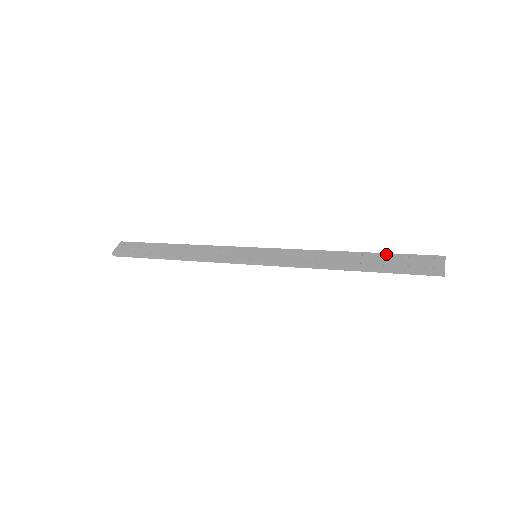
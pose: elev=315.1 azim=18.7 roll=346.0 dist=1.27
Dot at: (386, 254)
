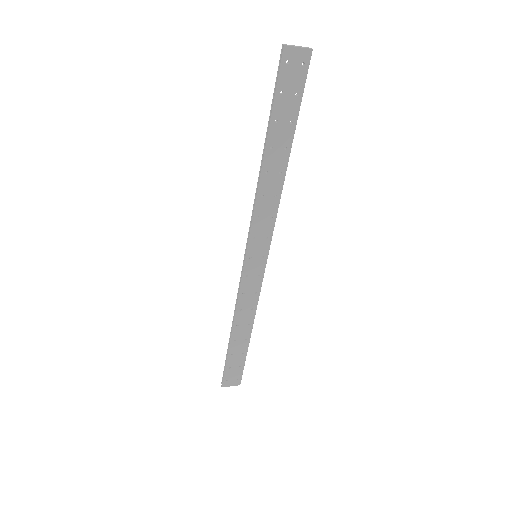
Dot at: (292, 118)
